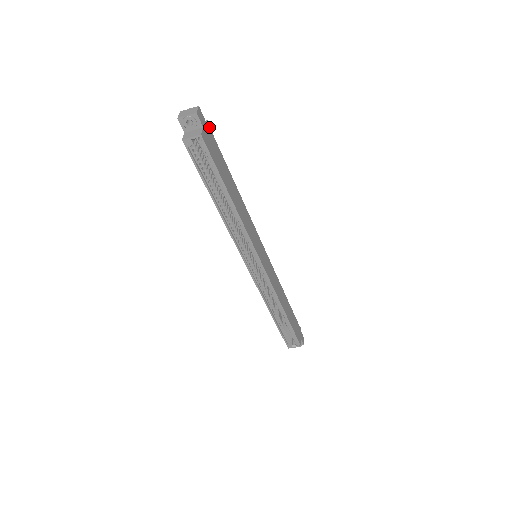
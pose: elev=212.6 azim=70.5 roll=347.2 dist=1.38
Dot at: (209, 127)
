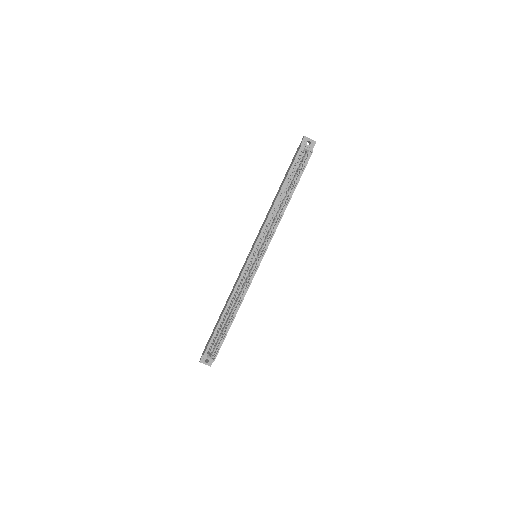
Dot at: occluded
